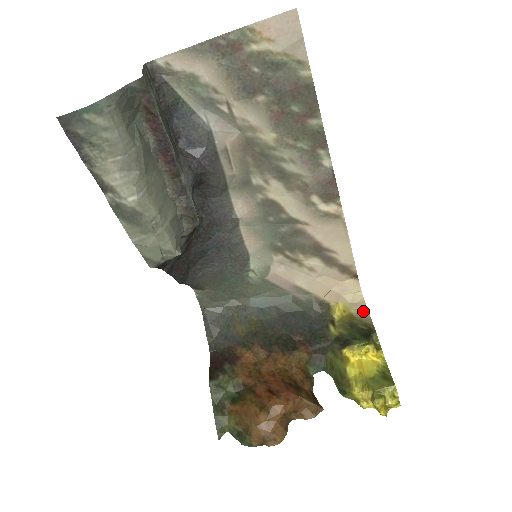
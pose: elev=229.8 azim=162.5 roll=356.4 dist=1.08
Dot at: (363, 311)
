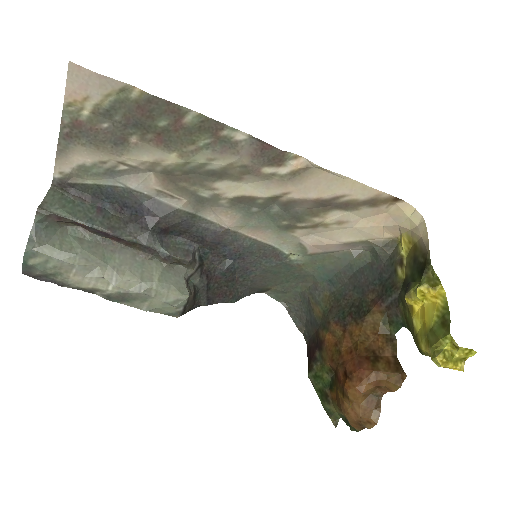
Dot at: (422, 236)
